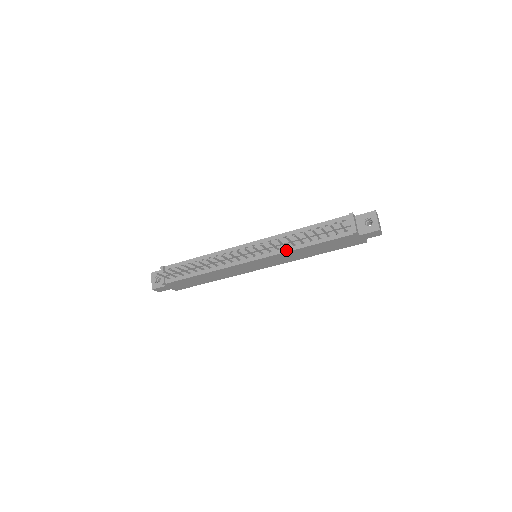
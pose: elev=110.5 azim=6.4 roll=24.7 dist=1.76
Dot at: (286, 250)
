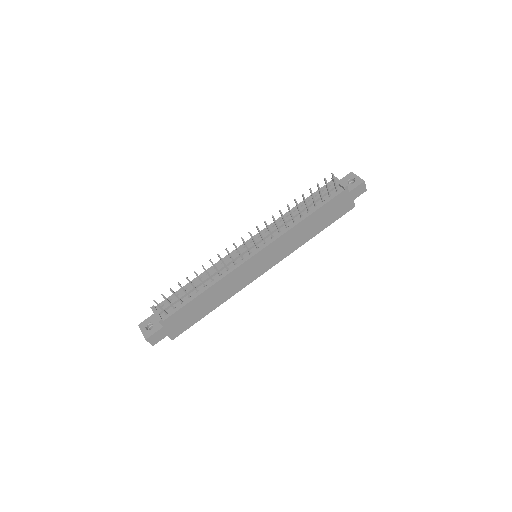
Dot at: (288, 229)
